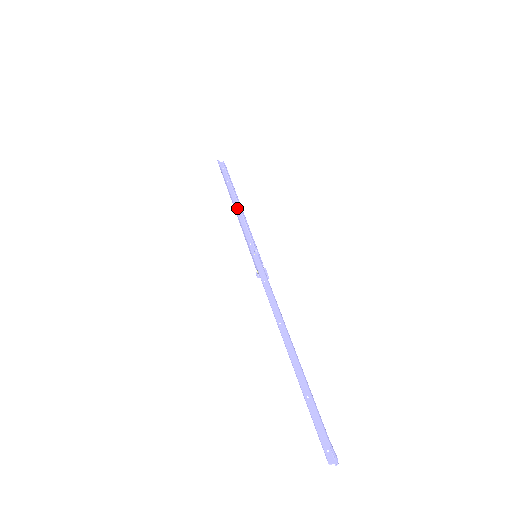
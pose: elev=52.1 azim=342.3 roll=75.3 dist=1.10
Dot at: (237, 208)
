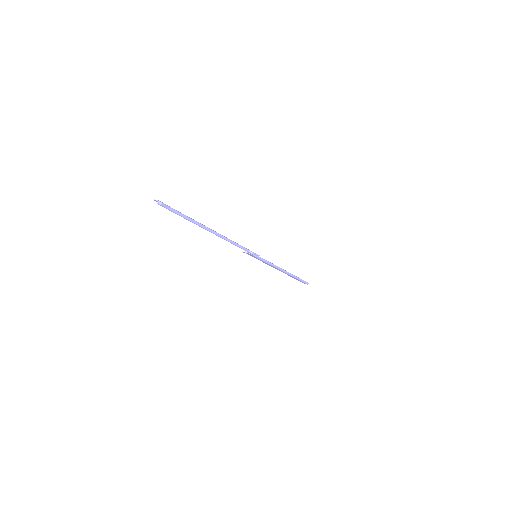
Dot at: (281, 271)
